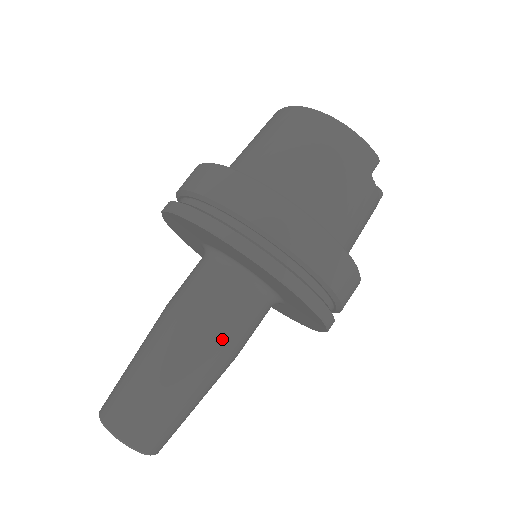
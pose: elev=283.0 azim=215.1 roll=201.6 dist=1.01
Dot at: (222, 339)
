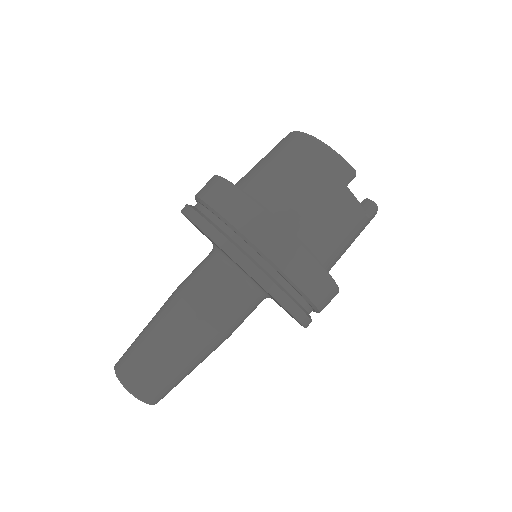
Dot at: (205, 314)
